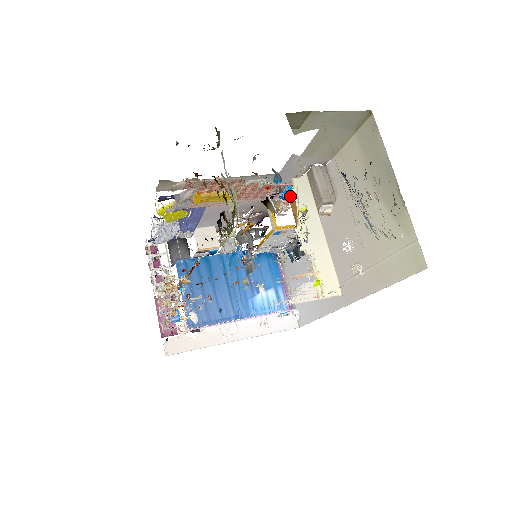
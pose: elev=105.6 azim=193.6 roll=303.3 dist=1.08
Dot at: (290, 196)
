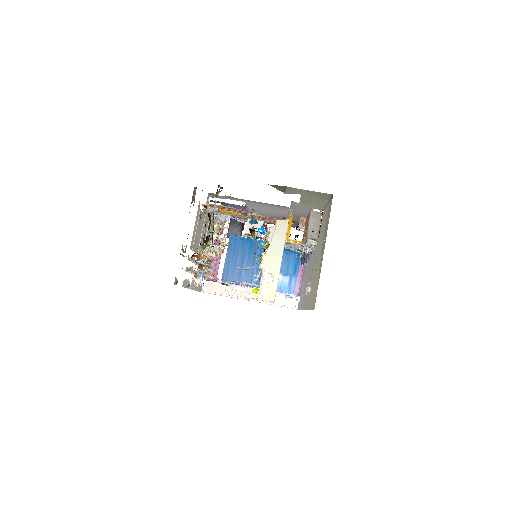
Dot at: occluded
